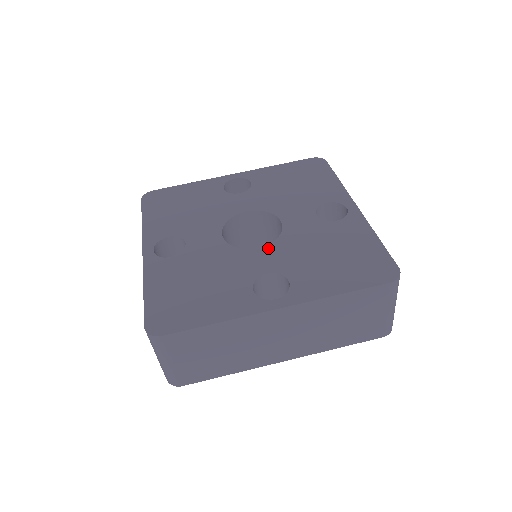
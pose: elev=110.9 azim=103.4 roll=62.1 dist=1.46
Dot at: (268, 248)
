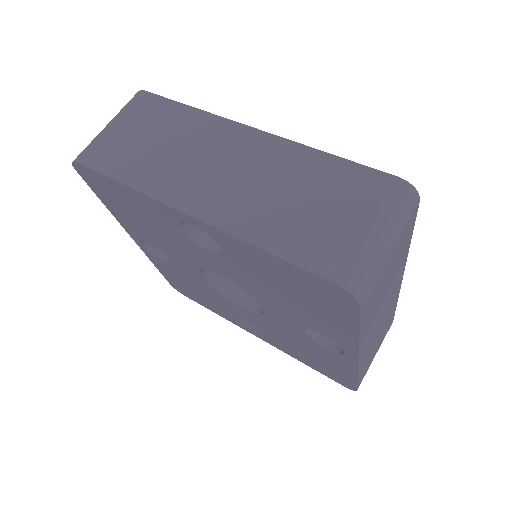
Dot at: occluded
